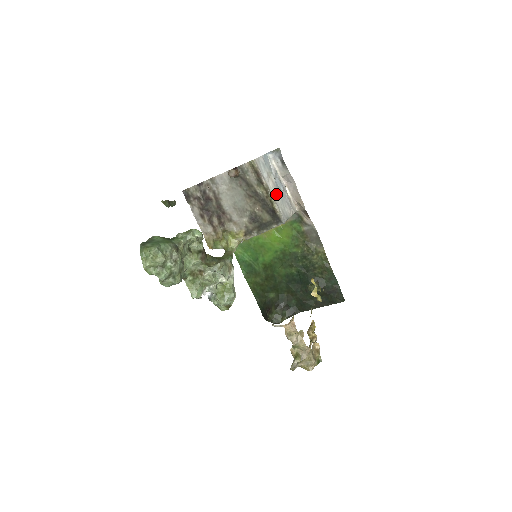
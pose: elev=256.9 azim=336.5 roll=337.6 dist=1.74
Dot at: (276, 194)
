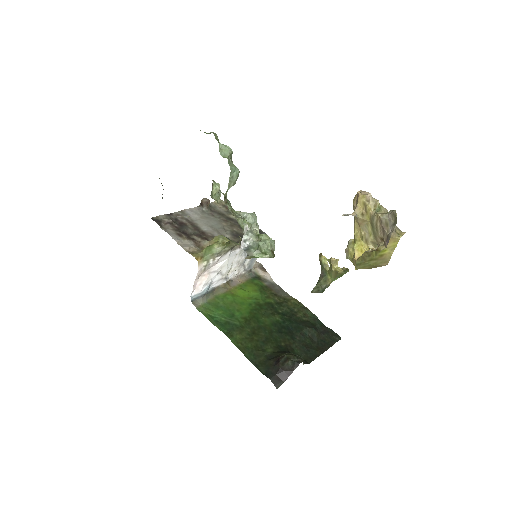
Dot at: occluded
